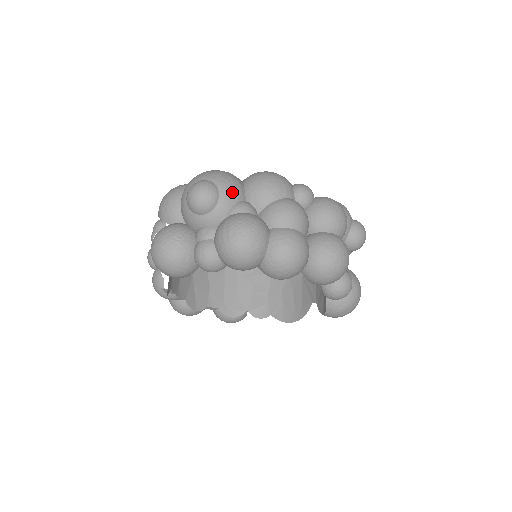
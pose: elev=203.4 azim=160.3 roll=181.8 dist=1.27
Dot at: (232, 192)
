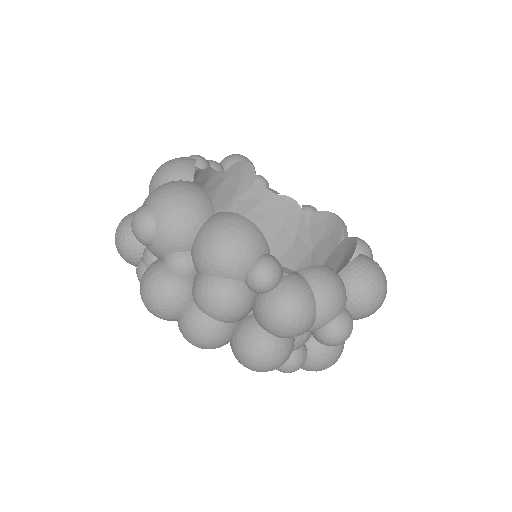
Dot at: (171, 241)
